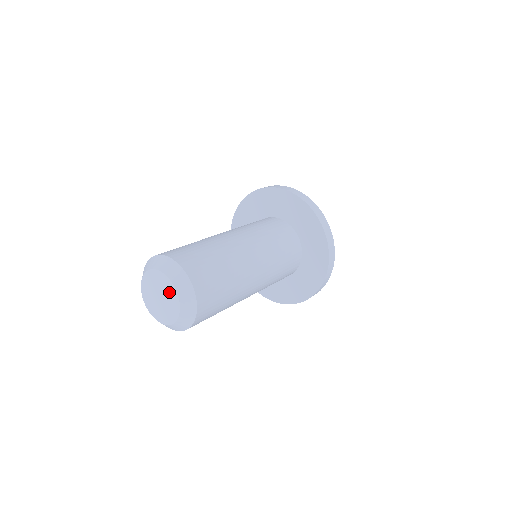
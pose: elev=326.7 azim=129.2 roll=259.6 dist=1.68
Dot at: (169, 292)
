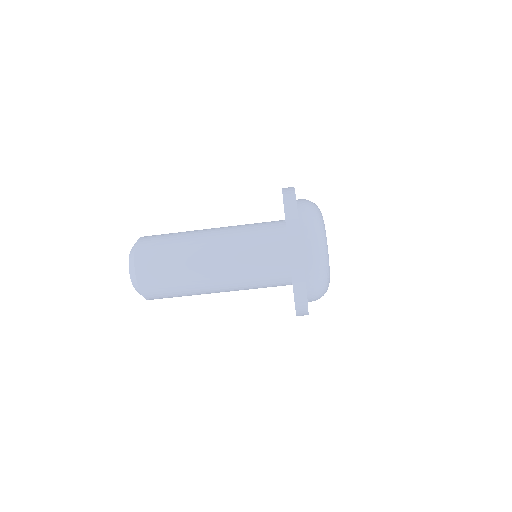
Dot at: occluded
